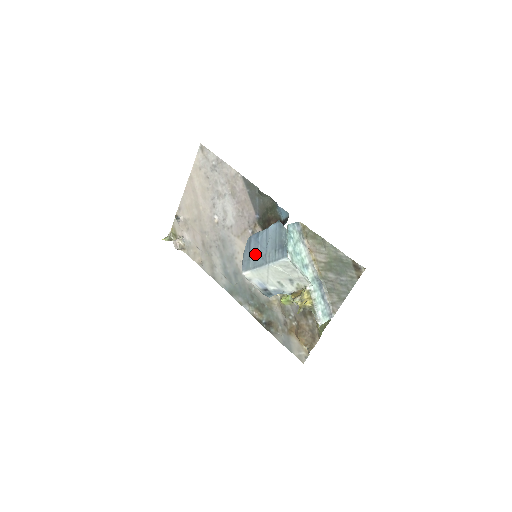
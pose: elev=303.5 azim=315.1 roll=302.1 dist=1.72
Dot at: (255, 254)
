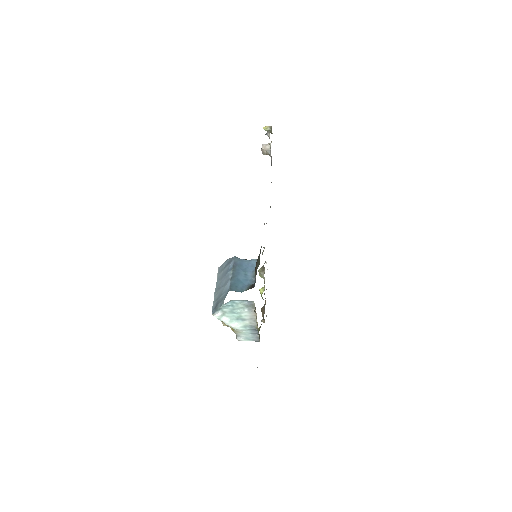
Dot at: (222, 276)
